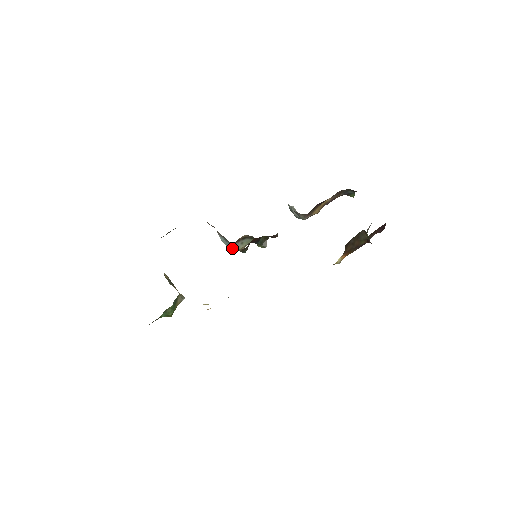
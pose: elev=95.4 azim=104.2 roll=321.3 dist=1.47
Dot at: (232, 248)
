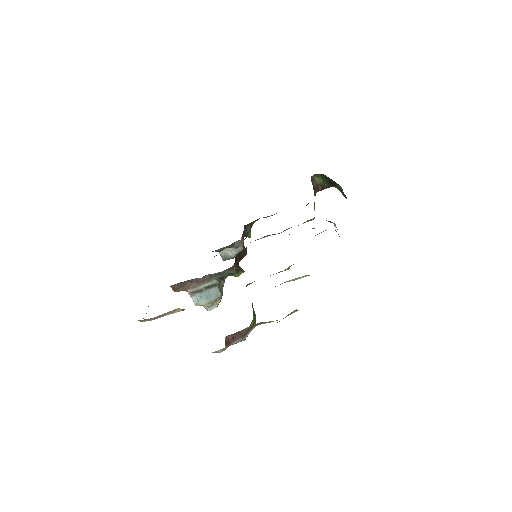
Dot at: (218, 291)
